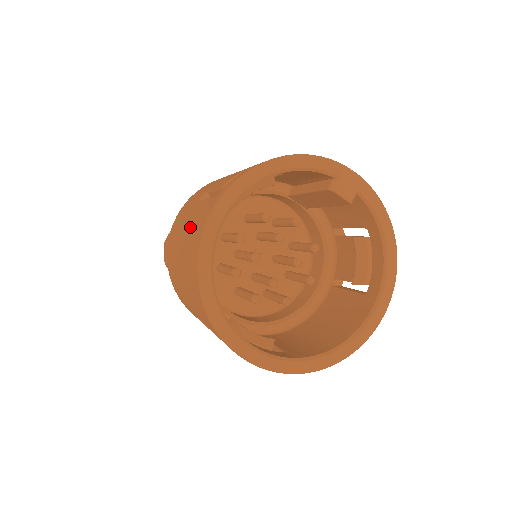
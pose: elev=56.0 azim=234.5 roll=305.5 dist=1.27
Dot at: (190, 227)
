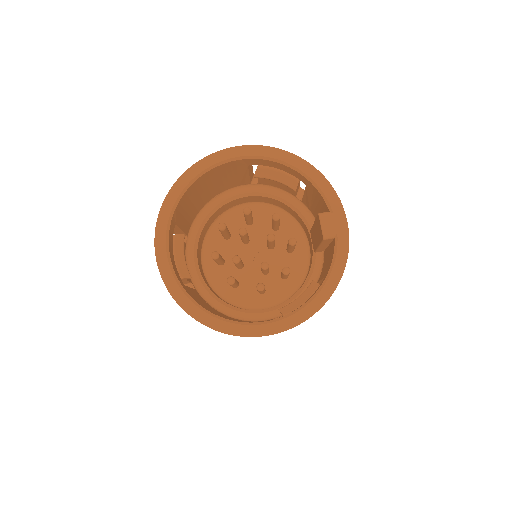
Dot at: occluded
